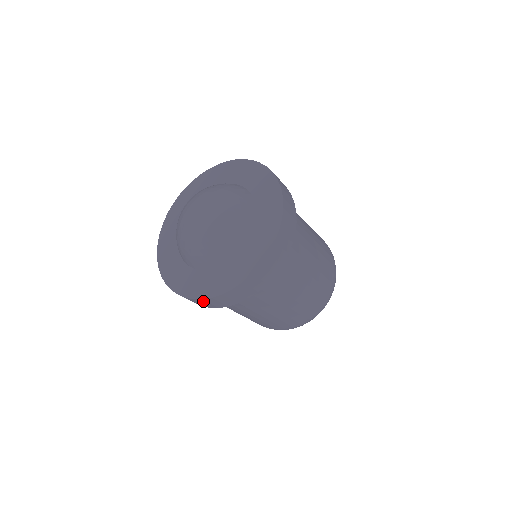
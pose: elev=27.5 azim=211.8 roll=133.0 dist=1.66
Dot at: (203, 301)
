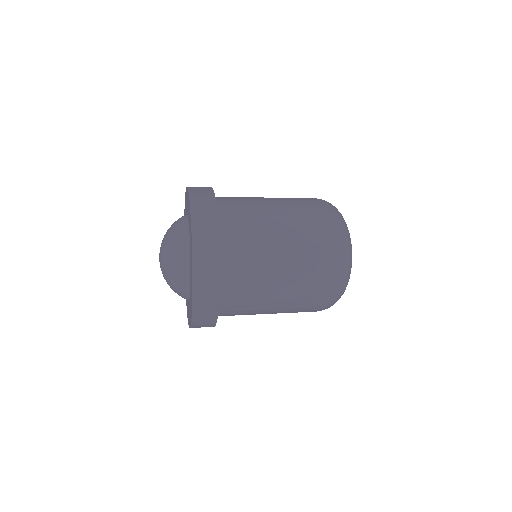
Dot at: (197, 322)
